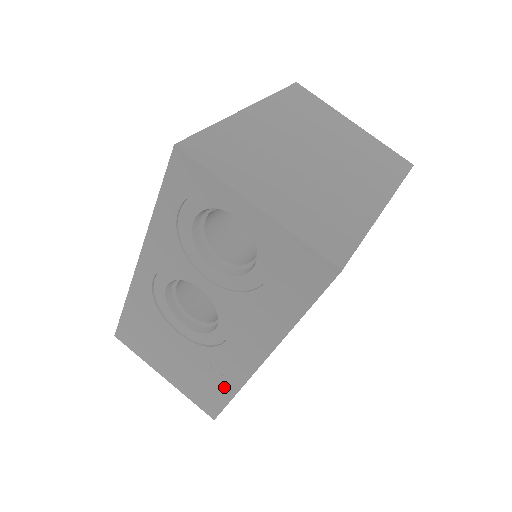
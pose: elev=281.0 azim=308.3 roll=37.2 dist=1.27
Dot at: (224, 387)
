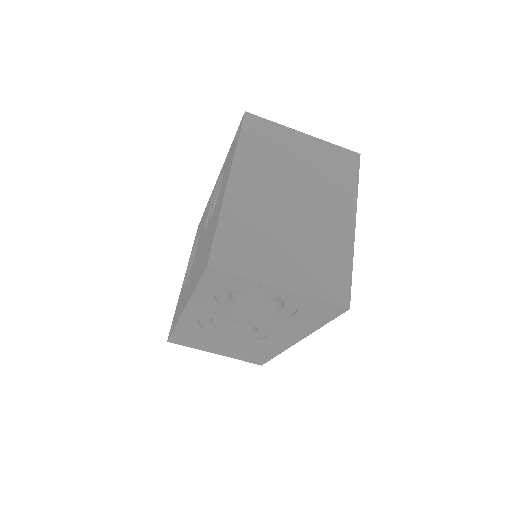
Dot at: (267, 353)
